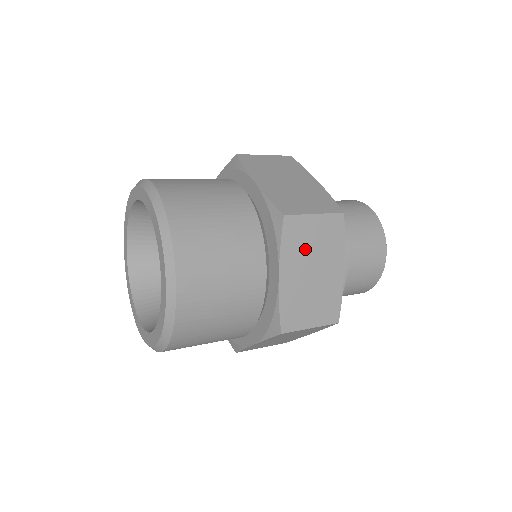
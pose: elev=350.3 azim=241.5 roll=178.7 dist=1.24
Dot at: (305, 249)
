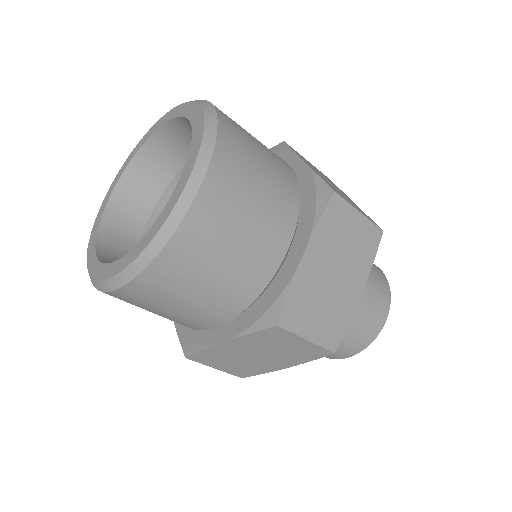
Dot at: (338, 243)
